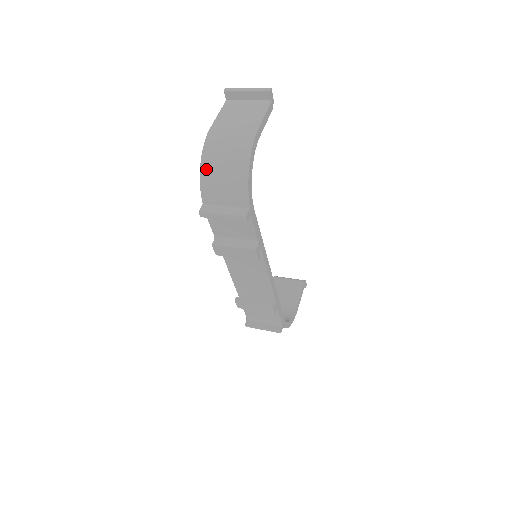
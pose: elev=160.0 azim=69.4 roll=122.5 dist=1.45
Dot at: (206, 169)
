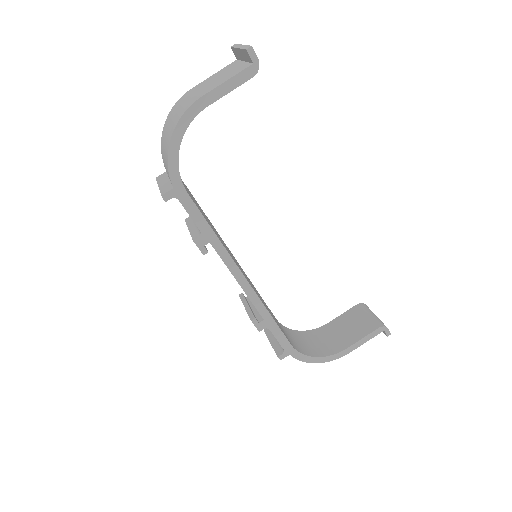
Dot at: (163, 133)
